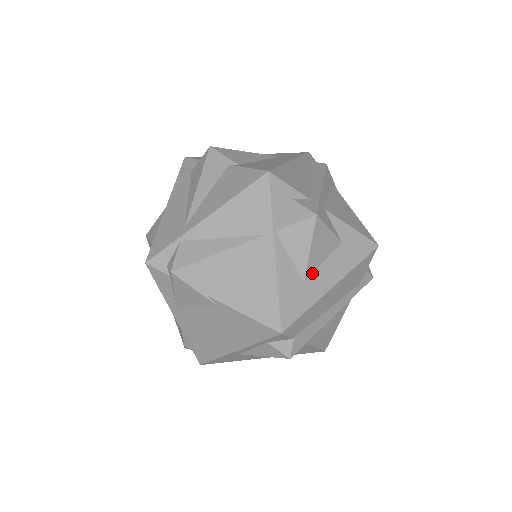
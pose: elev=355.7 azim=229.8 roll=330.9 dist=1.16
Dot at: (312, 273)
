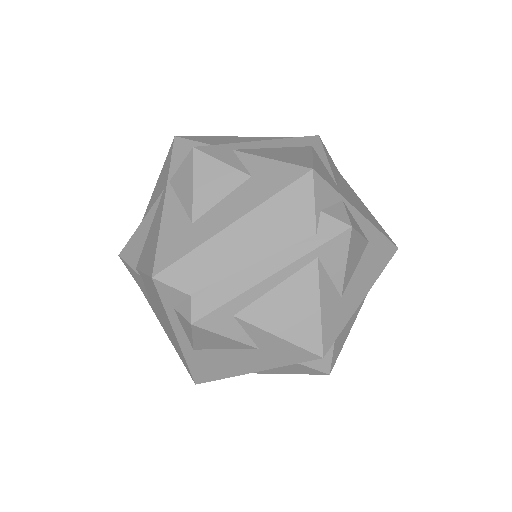
Dot at: (204, 213)
